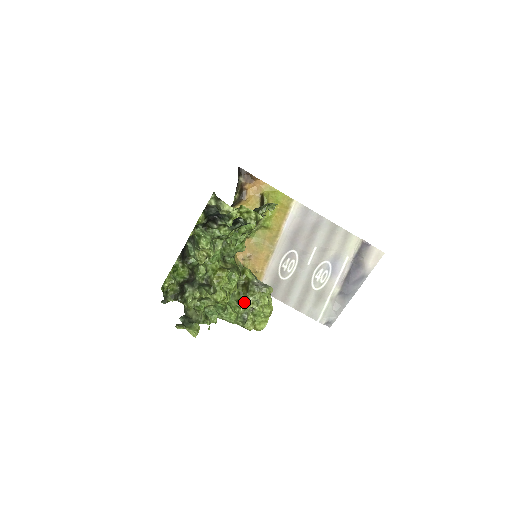
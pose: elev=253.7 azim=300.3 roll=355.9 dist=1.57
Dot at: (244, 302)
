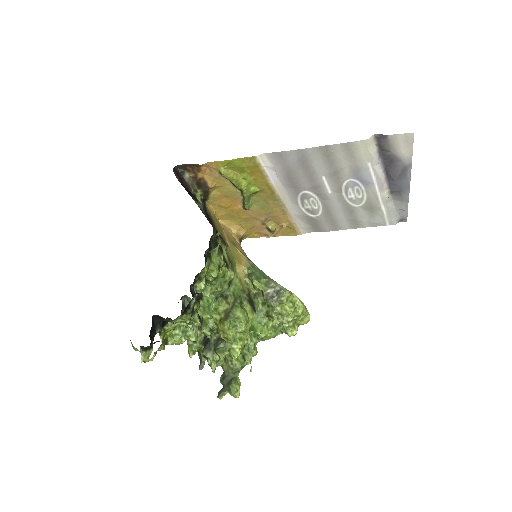
Dot at: occluded
